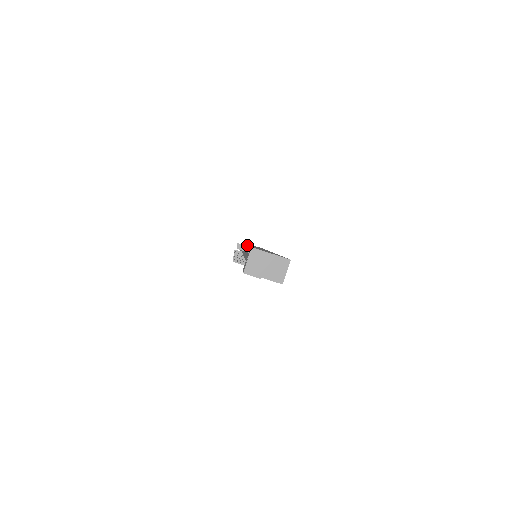
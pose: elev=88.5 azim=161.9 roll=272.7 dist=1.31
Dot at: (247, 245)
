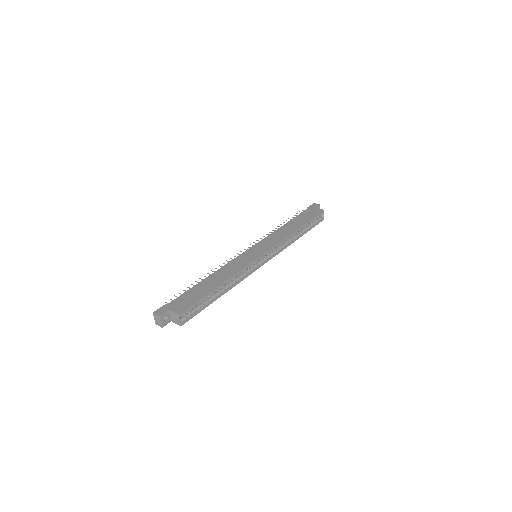
Dot at: (249, 249)
